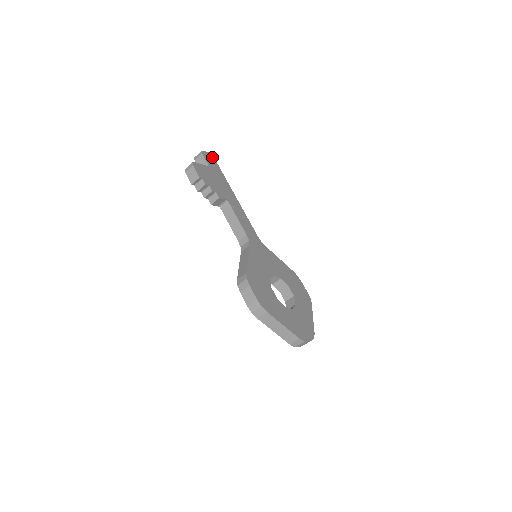
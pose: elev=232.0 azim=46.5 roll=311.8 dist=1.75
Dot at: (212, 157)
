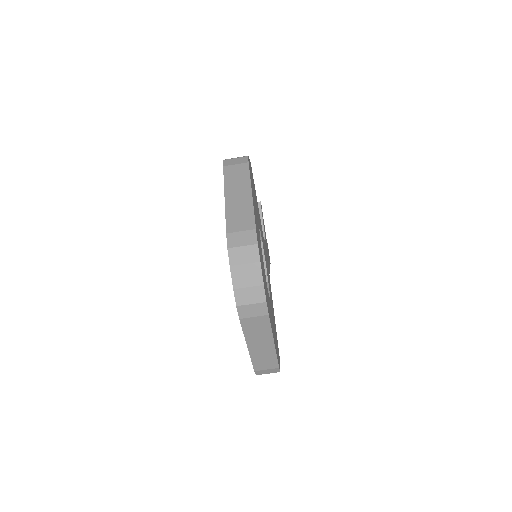
Dot at: occluded
